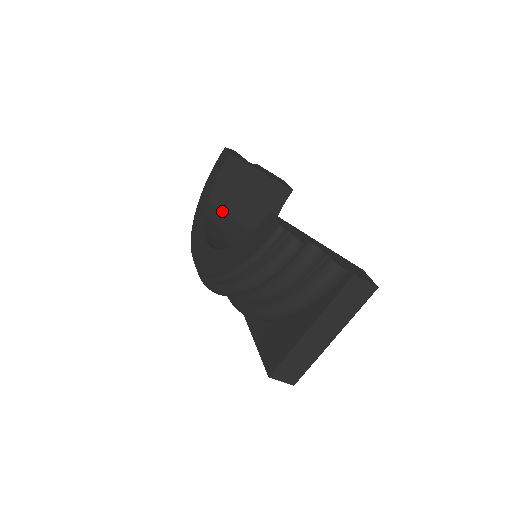
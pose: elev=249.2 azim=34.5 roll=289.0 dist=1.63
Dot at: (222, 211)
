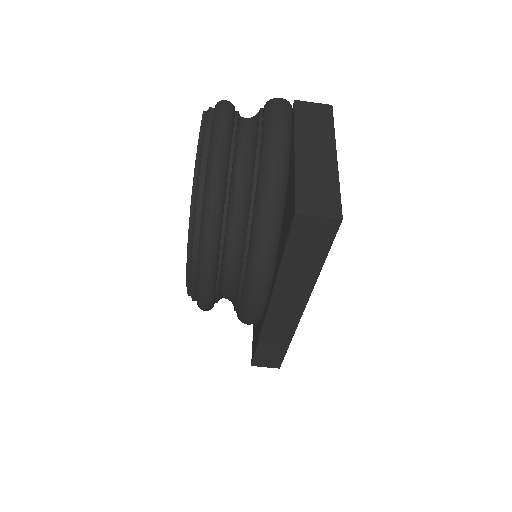
Dot at: occluded
